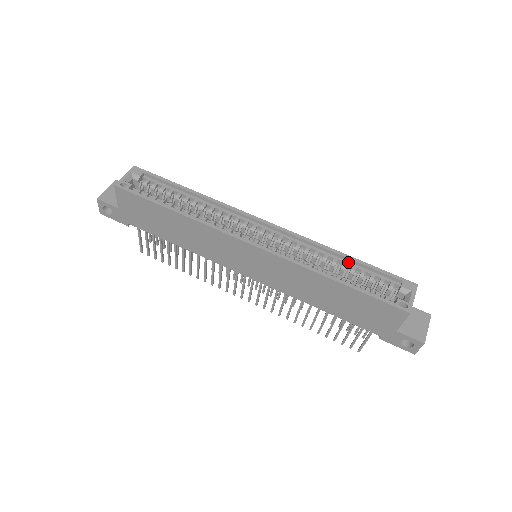
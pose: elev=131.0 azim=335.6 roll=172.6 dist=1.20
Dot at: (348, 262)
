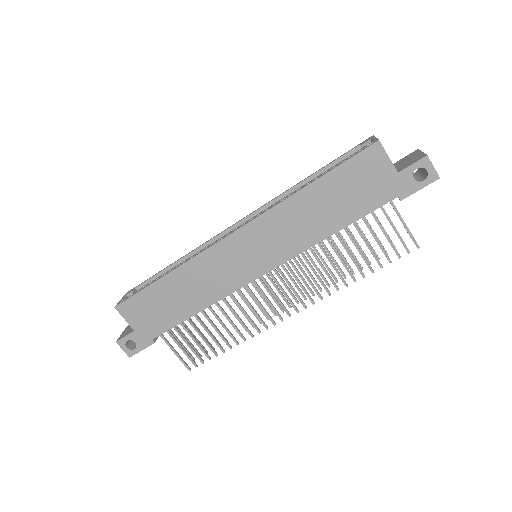
Dot at: (313, 179)
